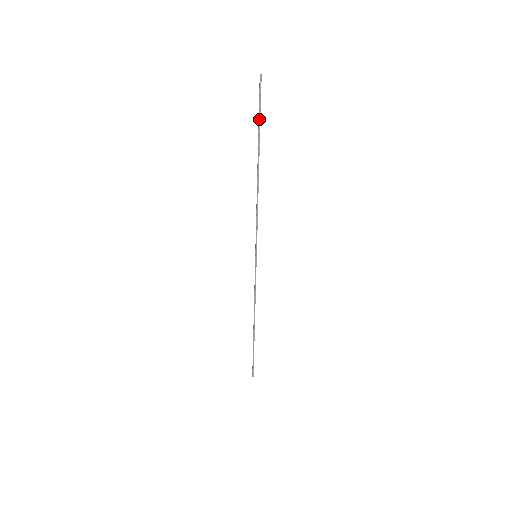
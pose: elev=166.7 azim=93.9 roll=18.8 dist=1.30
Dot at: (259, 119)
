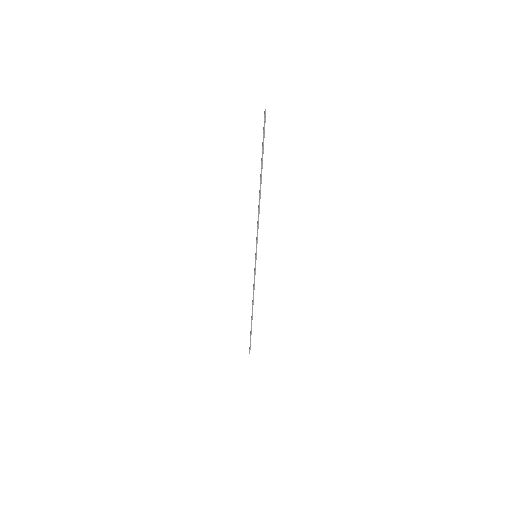
Dot at: (263, 145)
